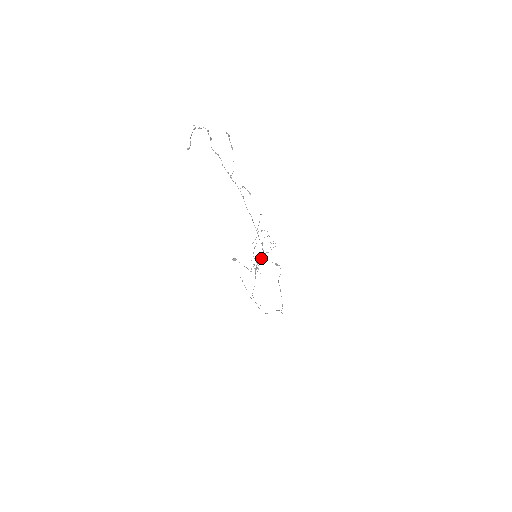
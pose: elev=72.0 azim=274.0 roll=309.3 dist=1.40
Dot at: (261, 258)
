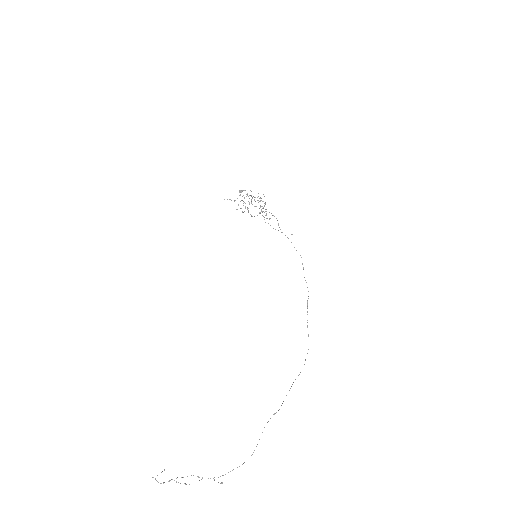
Dot at: occluded
